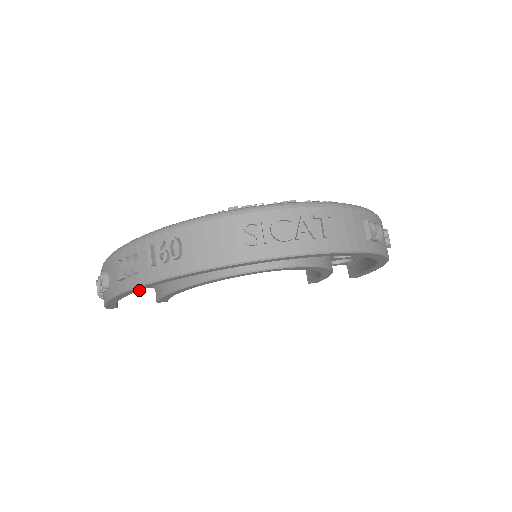
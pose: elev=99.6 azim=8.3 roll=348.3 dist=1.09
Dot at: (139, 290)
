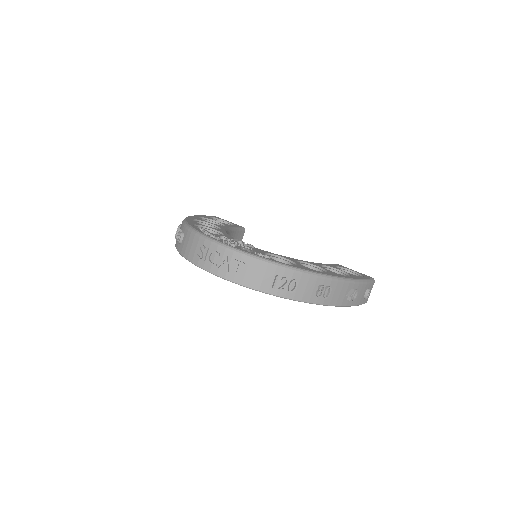
Dot at: occluded
